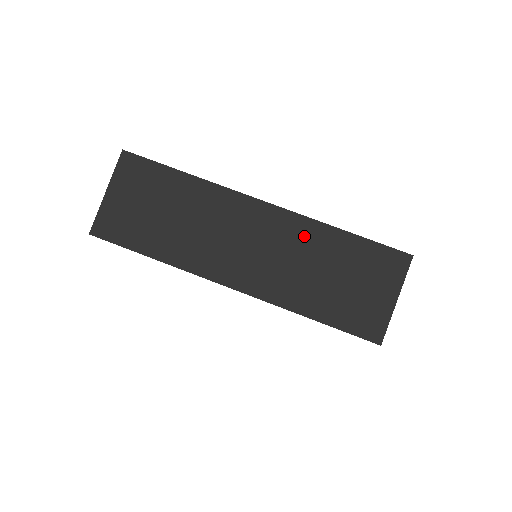
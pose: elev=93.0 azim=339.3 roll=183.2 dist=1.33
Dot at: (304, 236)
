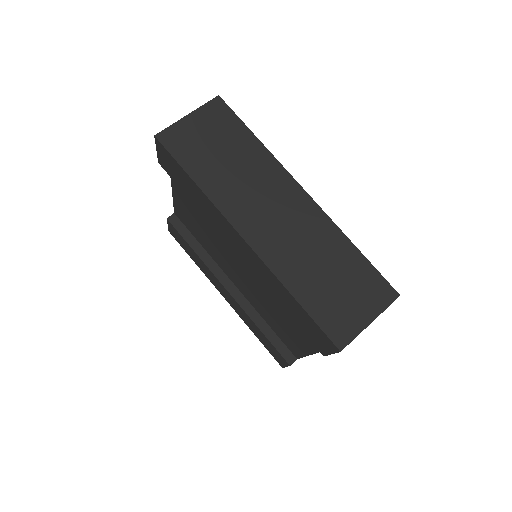
Dot at: (323, 233)
